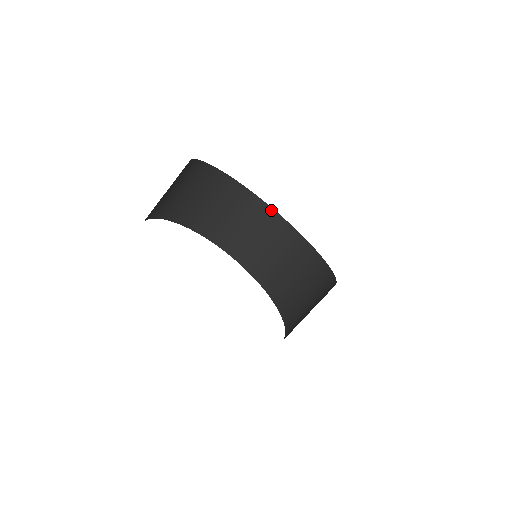
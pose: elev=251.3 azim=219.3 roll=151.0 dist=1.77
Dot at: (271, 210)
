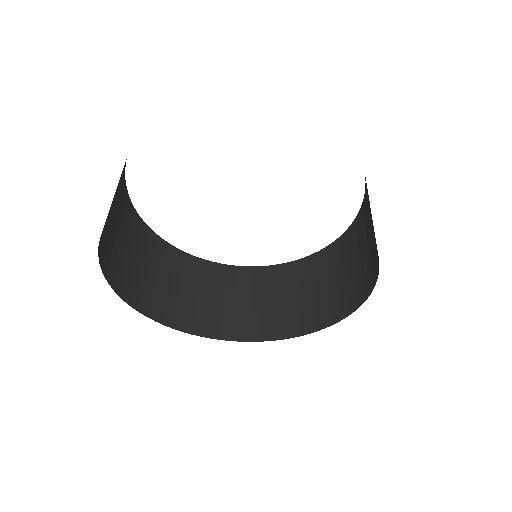
Dot at: (217, 265)
